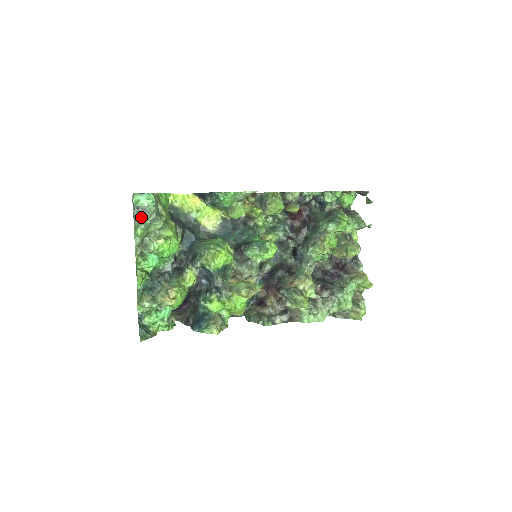
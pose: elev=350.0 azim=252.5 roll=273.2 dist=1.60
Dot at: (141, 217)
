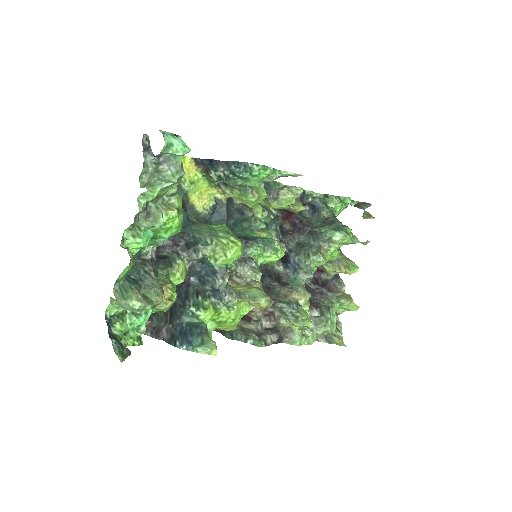
Dot at: (161, 170)
